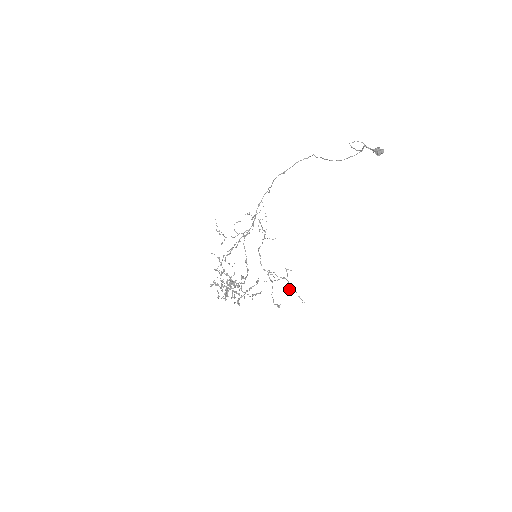
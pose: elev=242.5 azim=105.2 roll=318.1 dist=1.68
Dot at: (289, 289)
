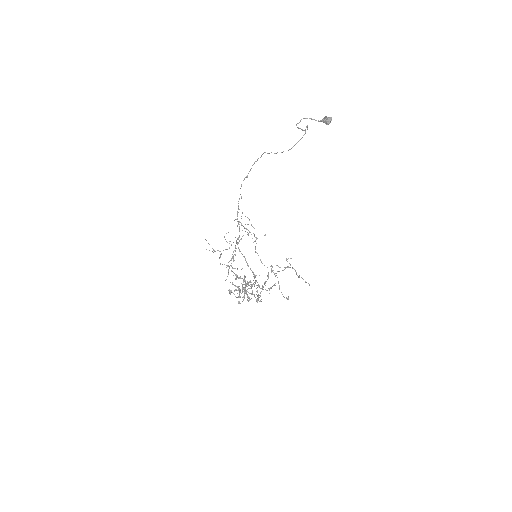
Dot at: occluded
